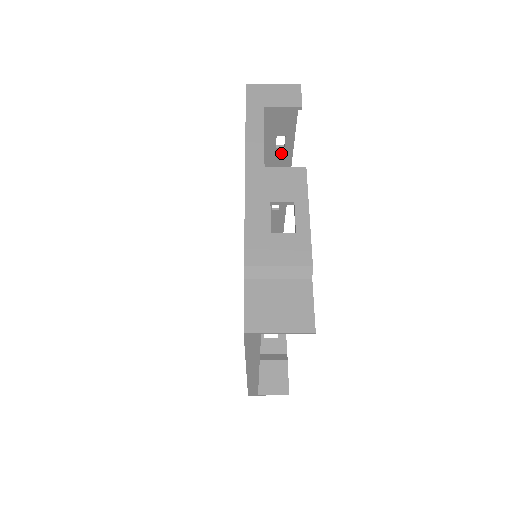
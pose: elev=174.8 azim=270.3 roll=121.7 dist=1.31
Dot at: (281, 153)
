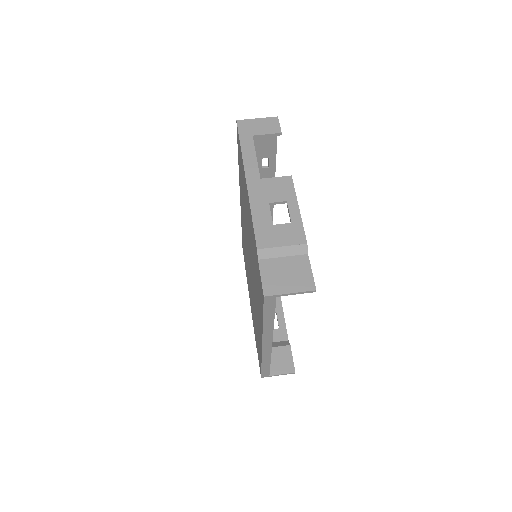
Dot at: (266, 172)
